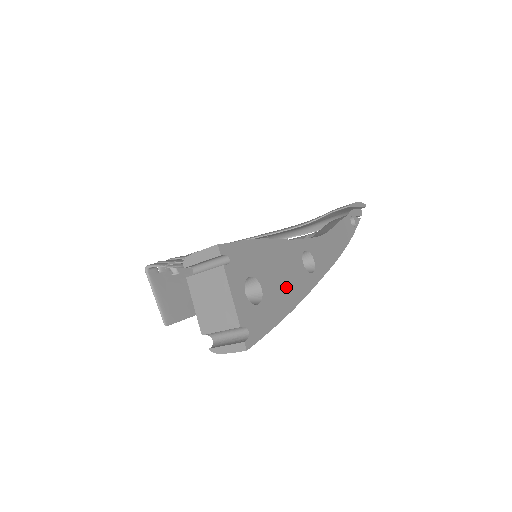
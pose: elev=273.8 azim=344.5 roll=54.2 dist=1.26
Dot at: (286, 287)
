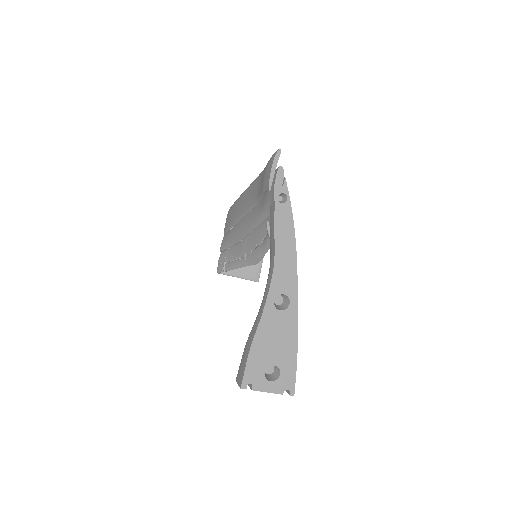
Dot at: (284, 341)
